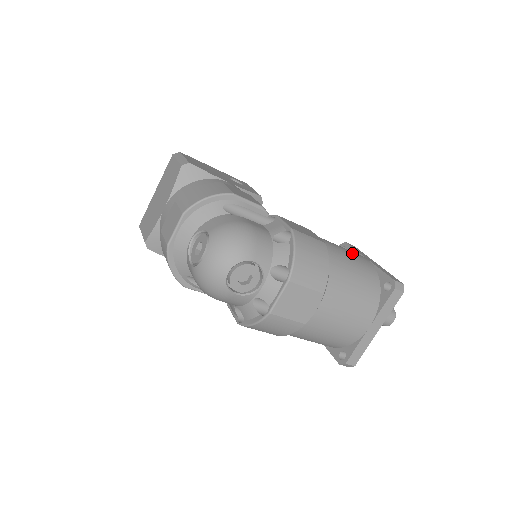
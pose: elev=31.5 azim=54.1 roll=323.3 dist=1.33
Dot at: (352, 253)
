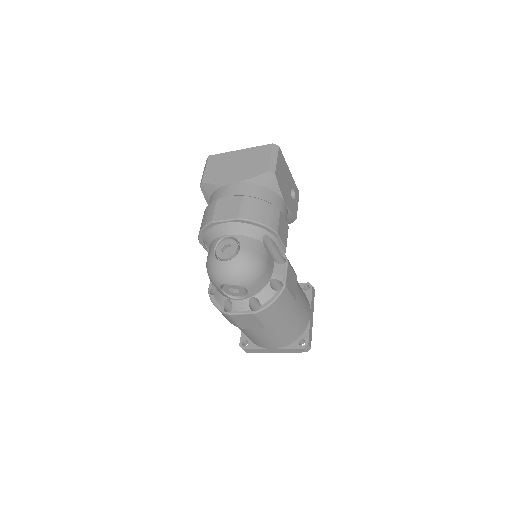
Dot at: (305, 308)
